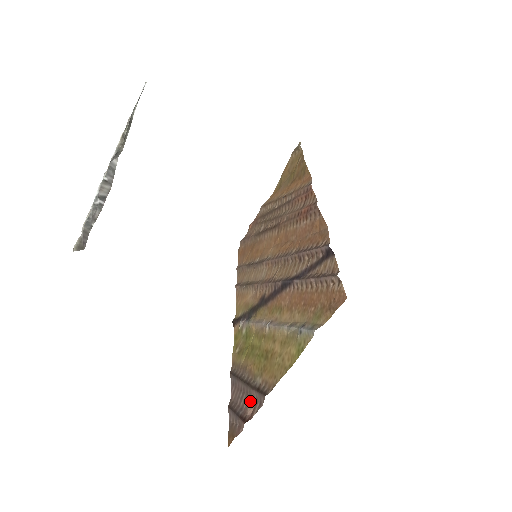
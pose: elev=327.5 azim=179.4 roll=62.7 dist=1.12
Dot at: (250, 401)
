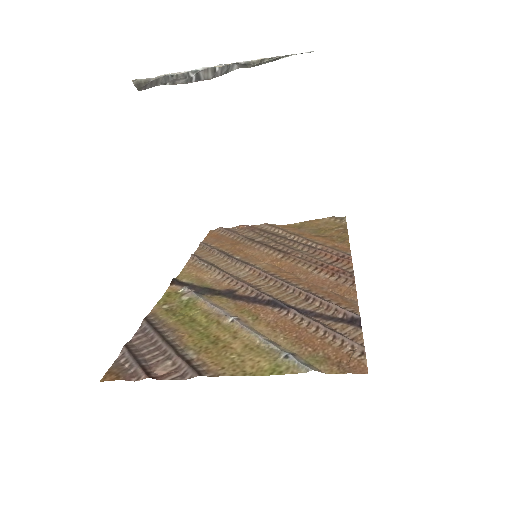
Dot at: (166, 363)
